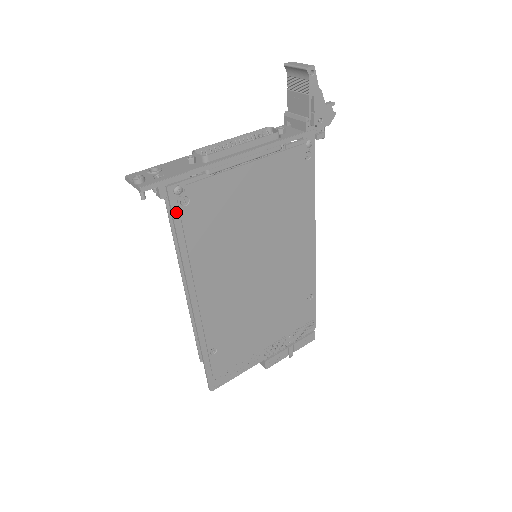
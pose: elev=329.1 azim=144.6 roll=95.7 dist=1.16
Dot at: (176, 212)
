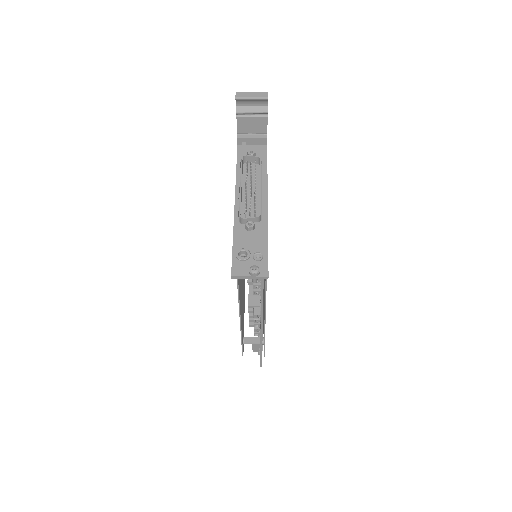
Dot at: occluded
